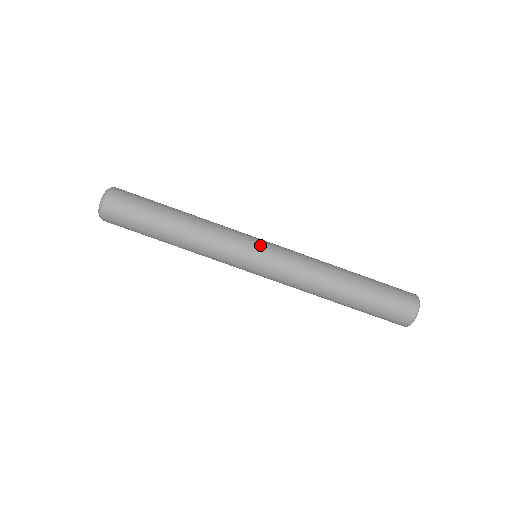
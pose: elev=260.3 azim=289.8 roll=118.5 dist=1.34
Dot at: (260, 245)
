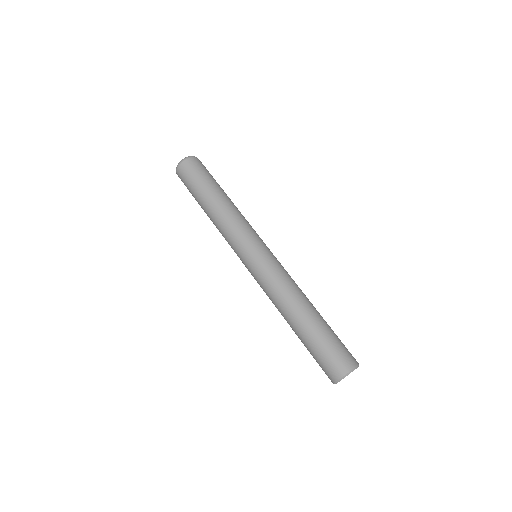
Dot at: (255, 250)
